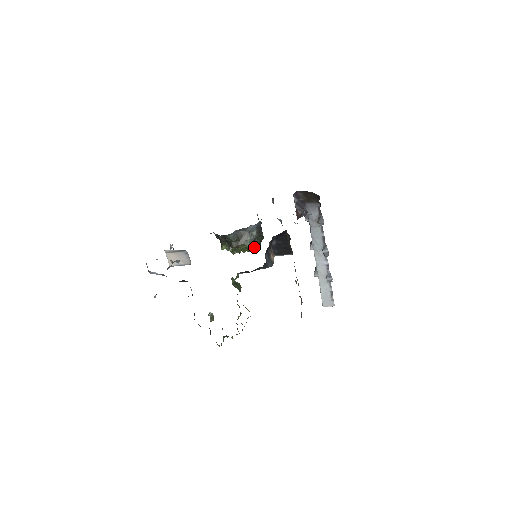
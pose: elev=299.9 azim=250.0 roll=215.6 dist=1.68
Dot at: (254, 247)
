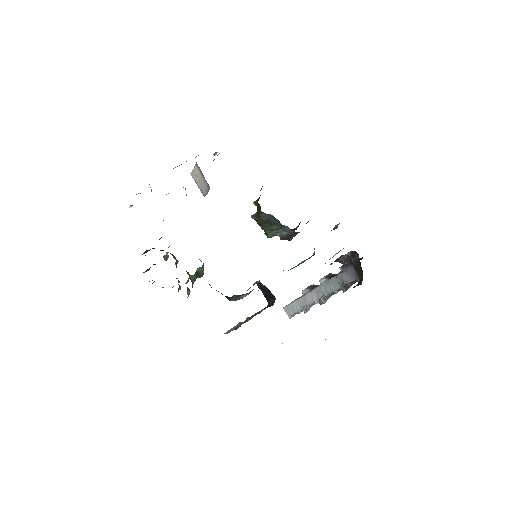
Dot at: occluded
